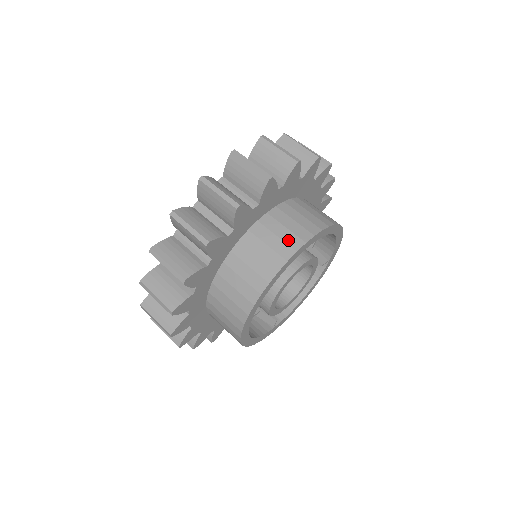
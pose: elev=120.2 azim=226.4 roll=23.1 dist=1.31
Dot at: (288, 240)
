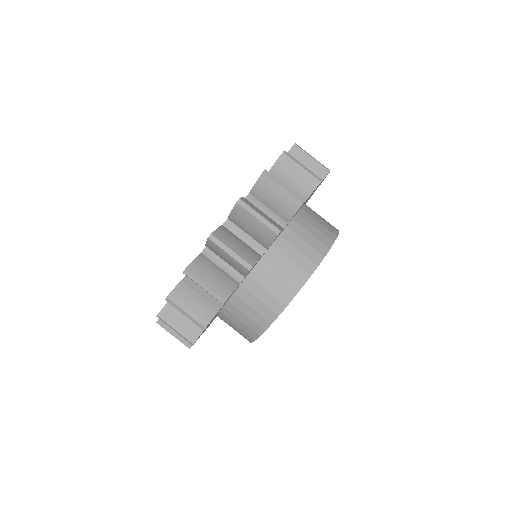
Dot at: (294, 274)
